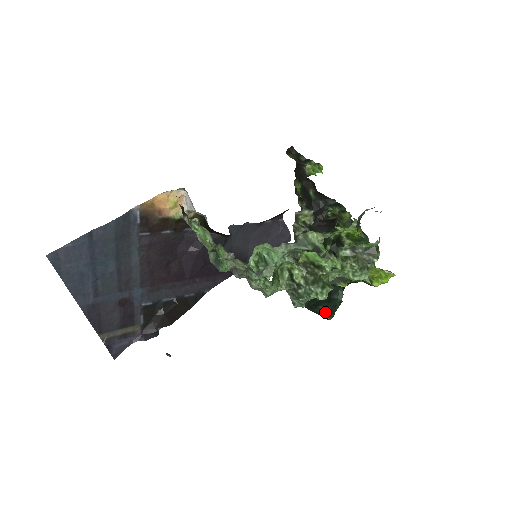
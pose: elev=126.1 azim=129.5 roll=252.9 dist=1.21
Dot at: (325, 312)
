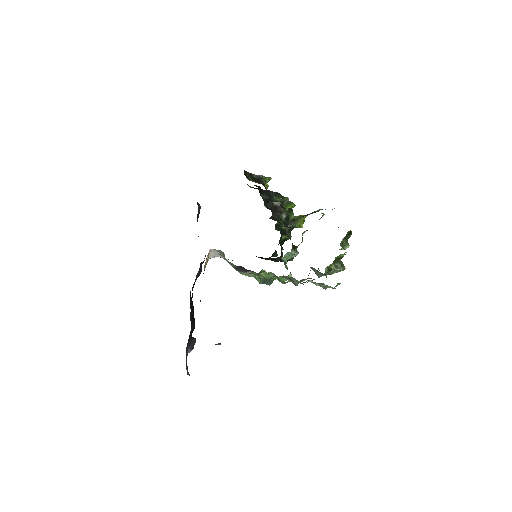
Dot at: (275, 254)
